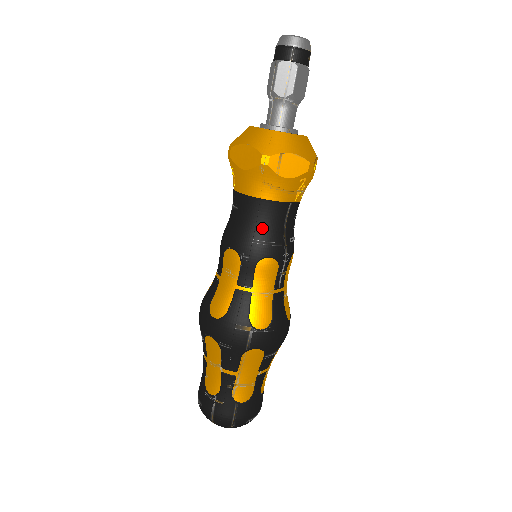
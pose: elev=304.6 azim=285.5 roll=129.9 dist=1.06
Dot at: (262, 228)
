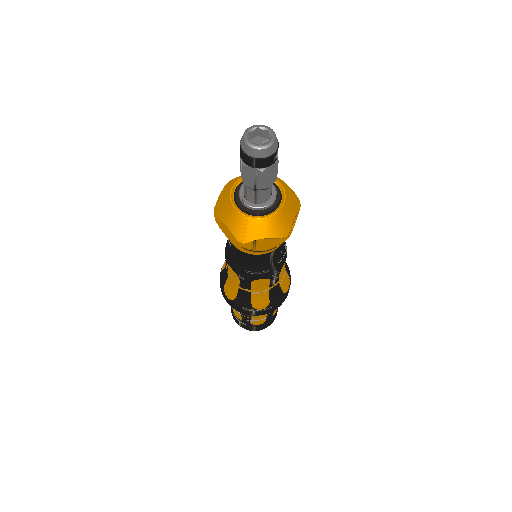
Dot at: (251, 265)
